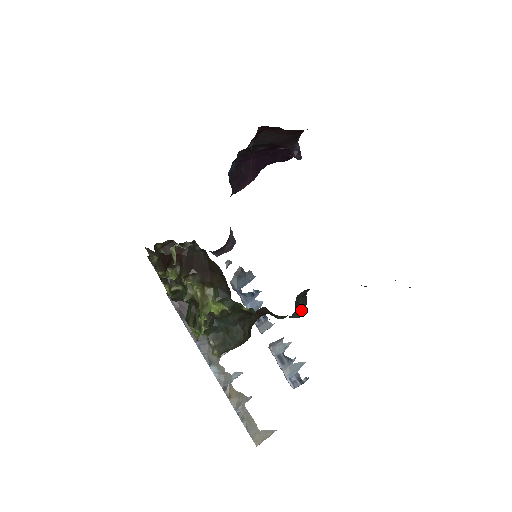
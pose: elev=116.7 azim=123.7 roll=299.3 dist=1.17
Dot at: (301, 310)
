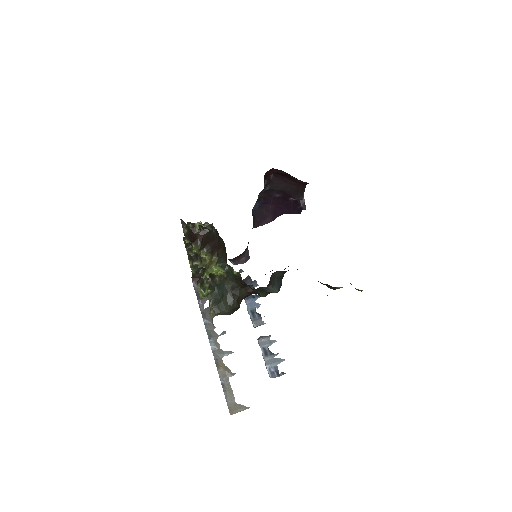
Dot at: (276, 287)
